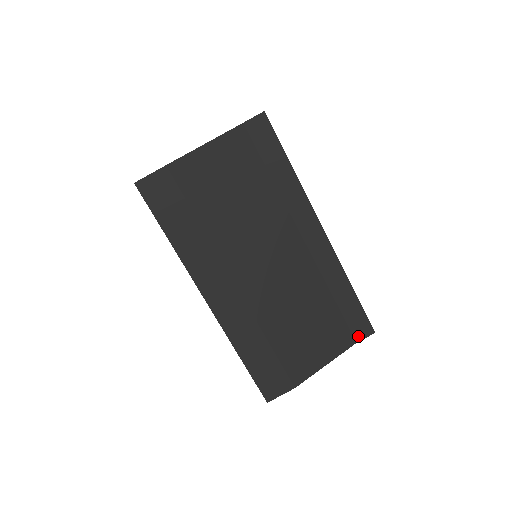
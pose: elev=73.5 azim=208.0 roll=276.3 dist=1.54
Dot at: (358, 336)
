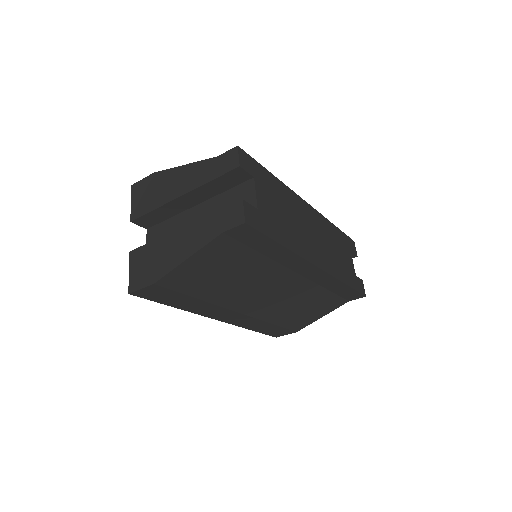
Dot at: (350, 299)
